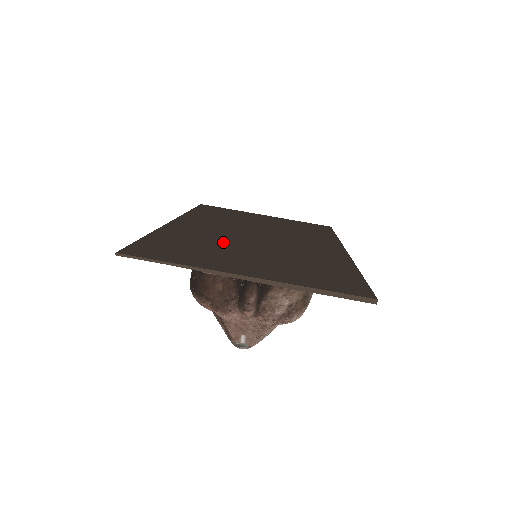
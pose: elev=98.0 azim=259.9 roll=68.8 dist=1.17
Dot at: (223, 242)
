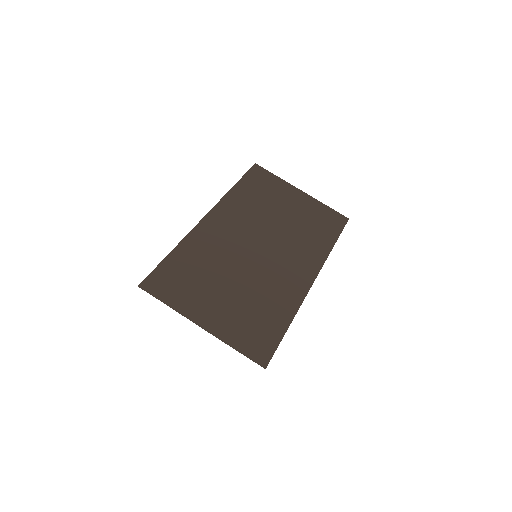
Dot at: (220, 264)
